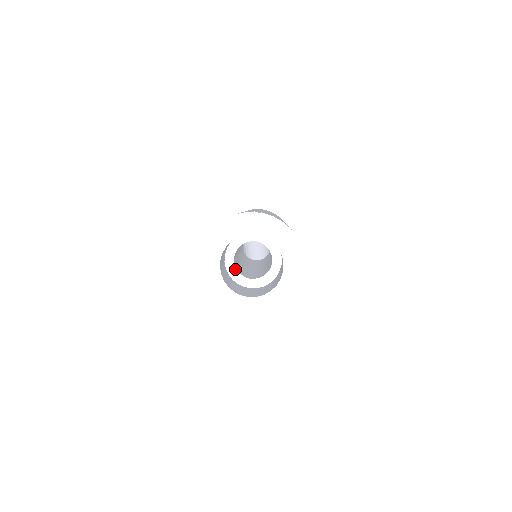
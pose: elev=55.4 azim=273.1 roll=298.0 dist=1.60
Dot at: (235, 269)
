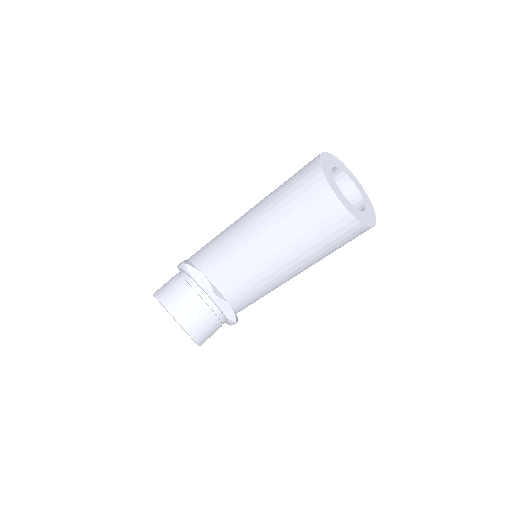
Dot at: occluded
